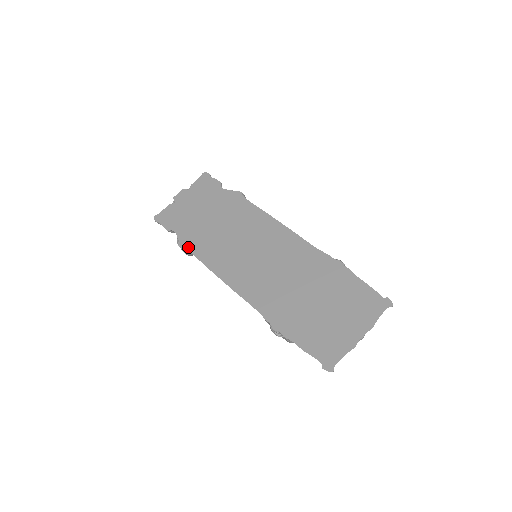
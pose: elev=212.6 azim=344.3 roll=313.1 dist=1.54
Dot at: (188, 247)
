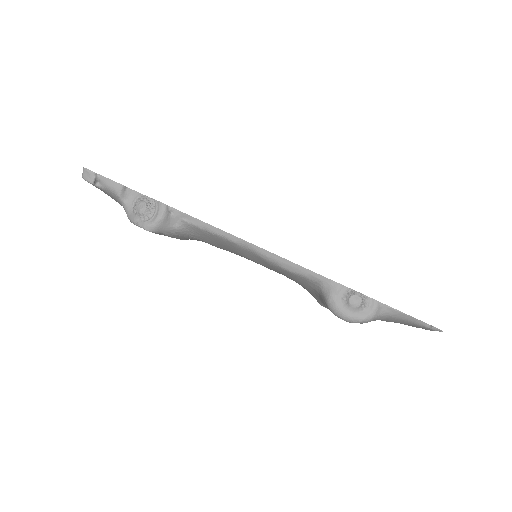
Dot at: (174, 208)
